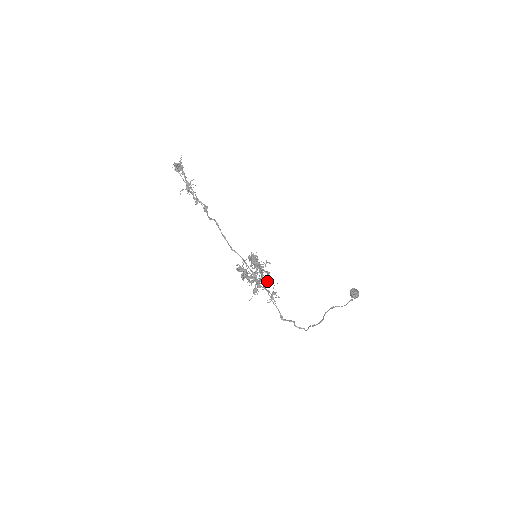
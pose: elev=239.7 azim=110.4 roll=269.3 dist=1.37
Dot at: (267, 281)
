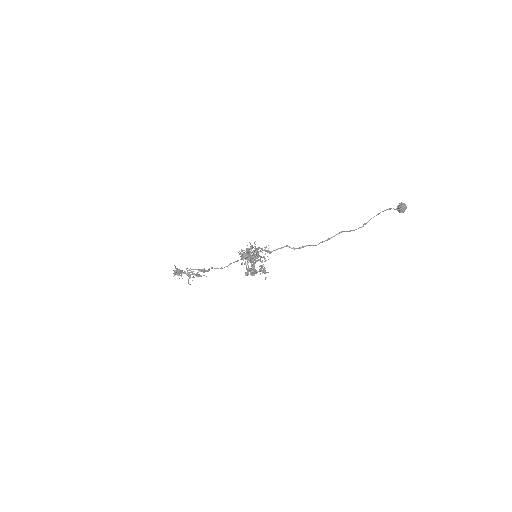
Dot at: occluded
